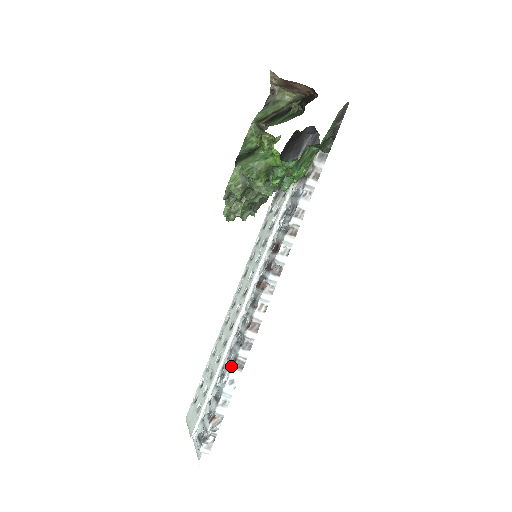
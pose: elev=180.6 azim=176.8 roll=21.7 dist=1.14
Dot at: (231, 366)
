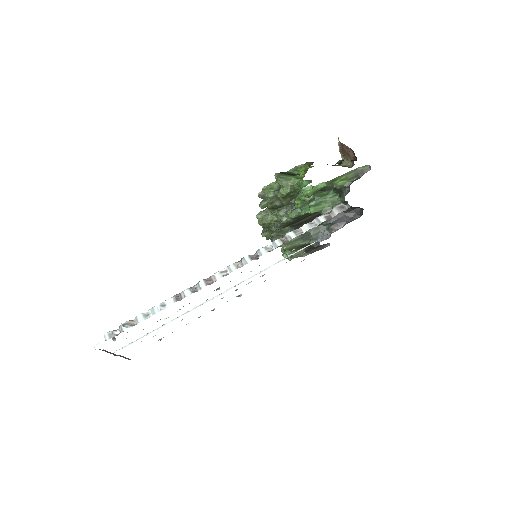
Dot at: (173, 296)
